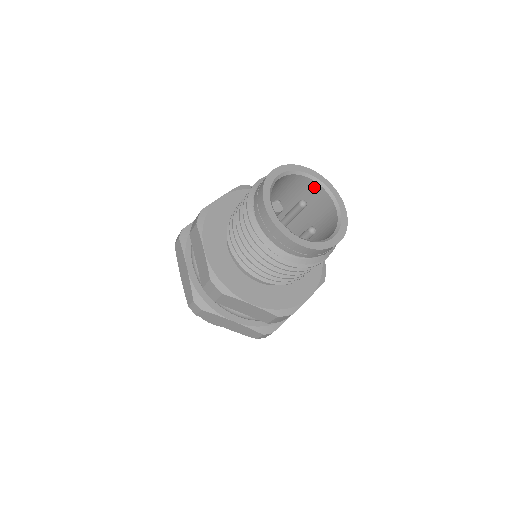
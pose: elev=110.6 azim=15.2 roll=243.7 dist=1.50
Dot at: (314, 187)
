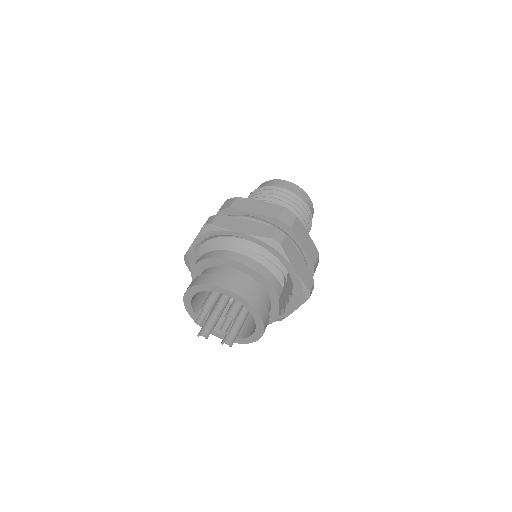
Dot at: occluded
